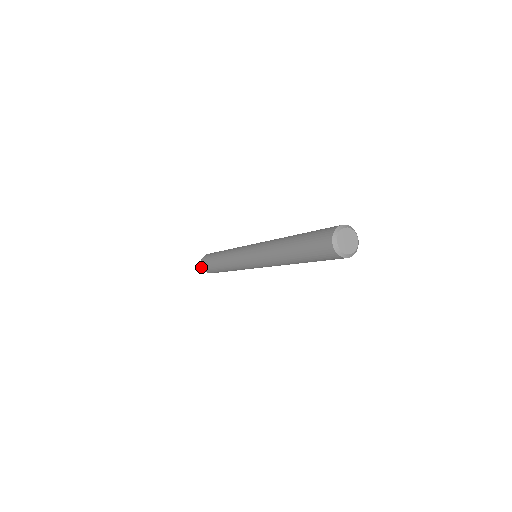
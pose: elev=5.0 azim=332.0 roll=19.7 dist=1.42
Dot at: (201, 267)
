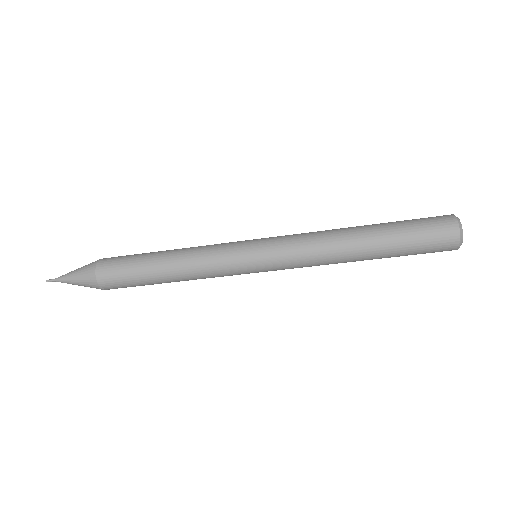
Dot at: (90, 277)
